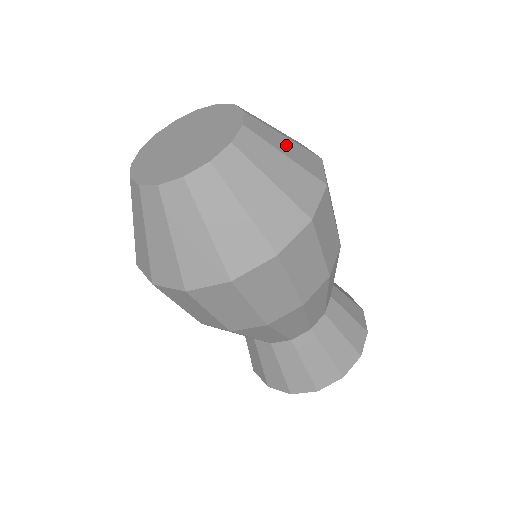
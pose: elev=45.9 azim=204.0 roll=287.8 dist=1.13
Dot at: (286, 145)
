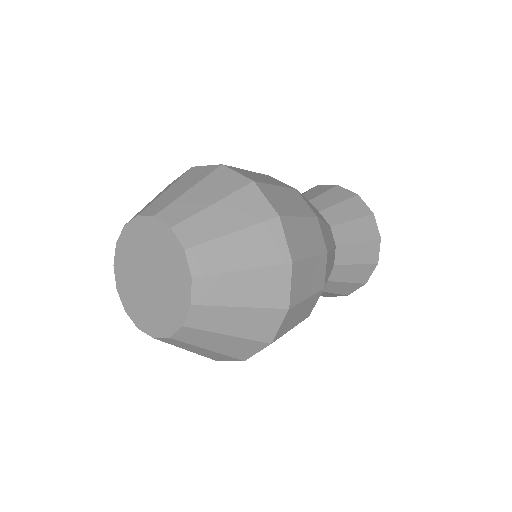
Dot at: (223, 216)
